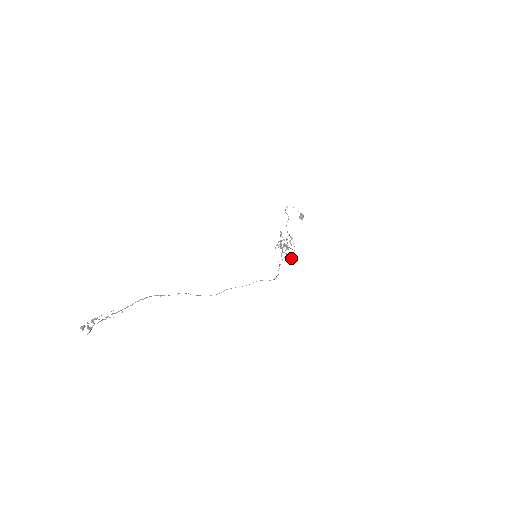
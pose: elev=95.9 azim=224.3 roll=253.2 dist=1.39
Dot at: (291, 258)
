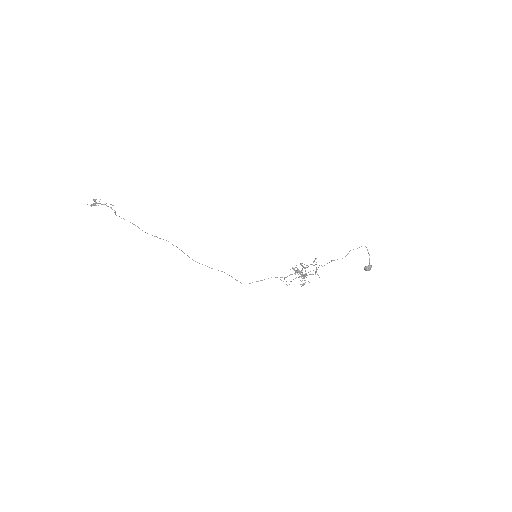
Dot at: occluded
